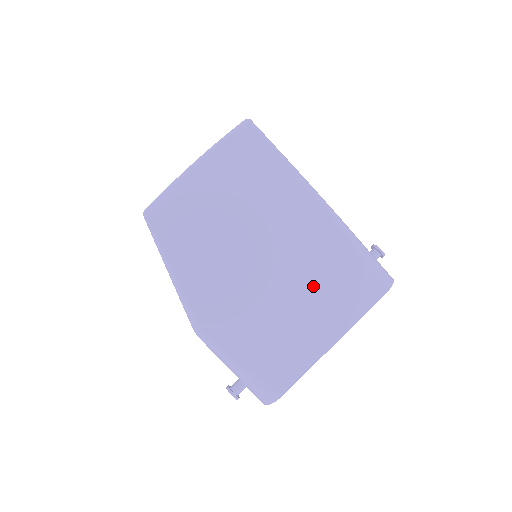
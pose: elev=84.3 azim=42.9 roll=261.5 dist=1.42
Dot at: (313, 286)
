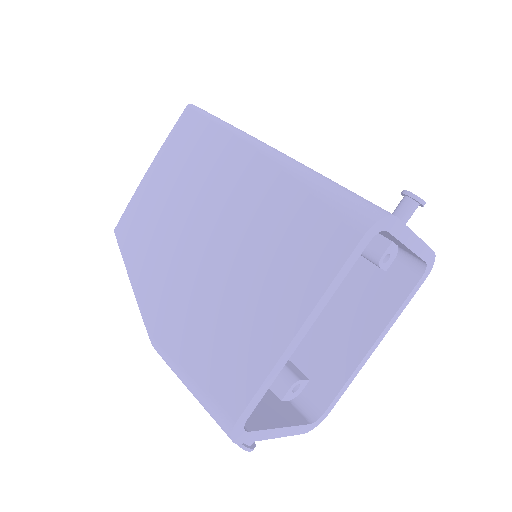
Dot at: (261, 255)
